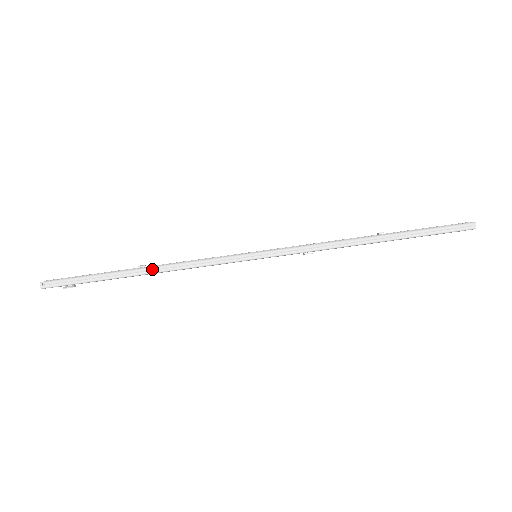
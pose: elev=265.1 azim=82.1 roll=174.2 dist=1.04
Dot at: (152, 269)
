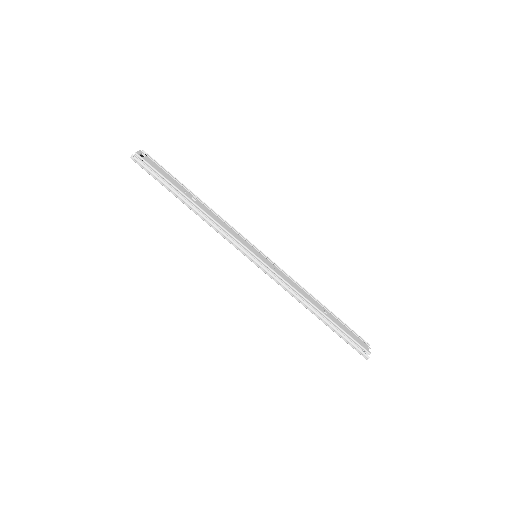
Dot at: (196, 211)
